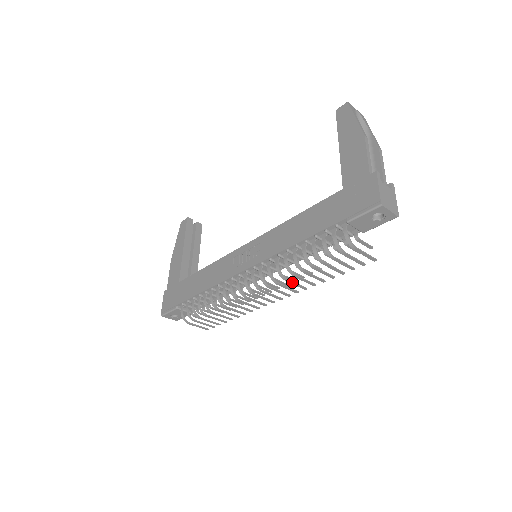
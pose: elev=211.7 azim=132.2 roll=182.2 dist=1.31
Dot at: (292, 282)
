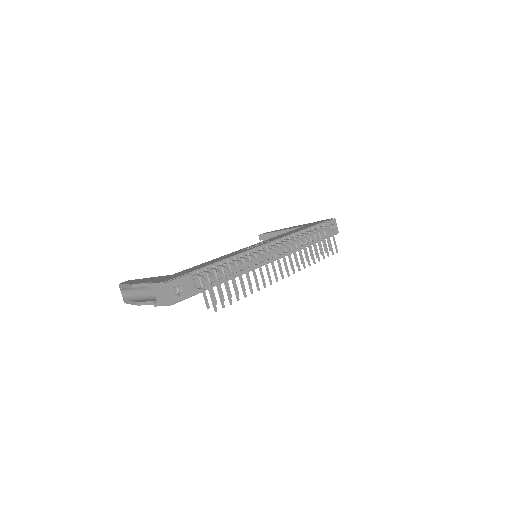
Dot at: (301, 252)
